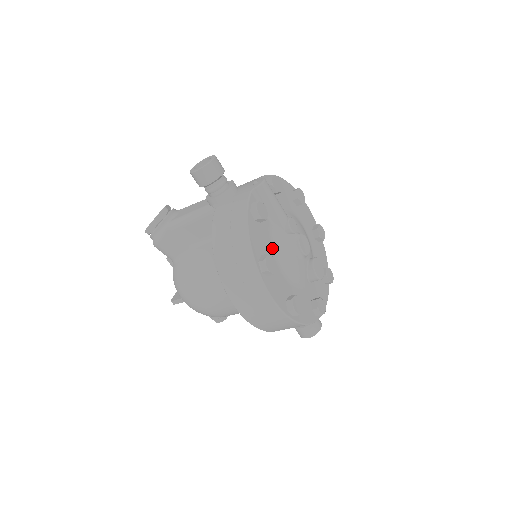
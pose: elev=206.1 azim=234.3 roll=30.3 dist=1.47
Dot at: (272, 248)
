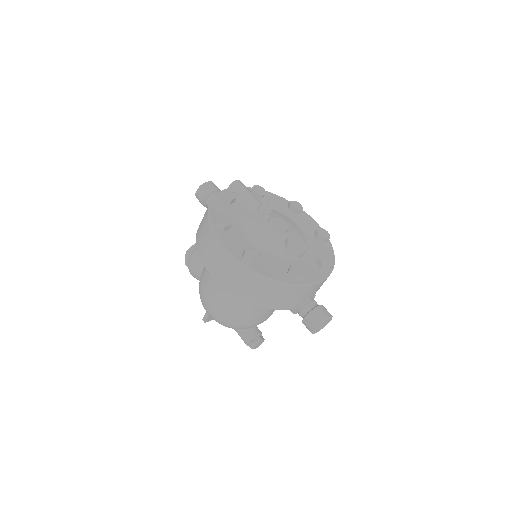
Dot at: (239, 221)
